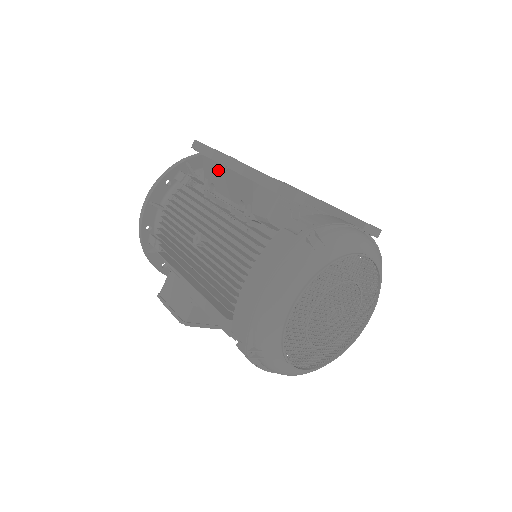
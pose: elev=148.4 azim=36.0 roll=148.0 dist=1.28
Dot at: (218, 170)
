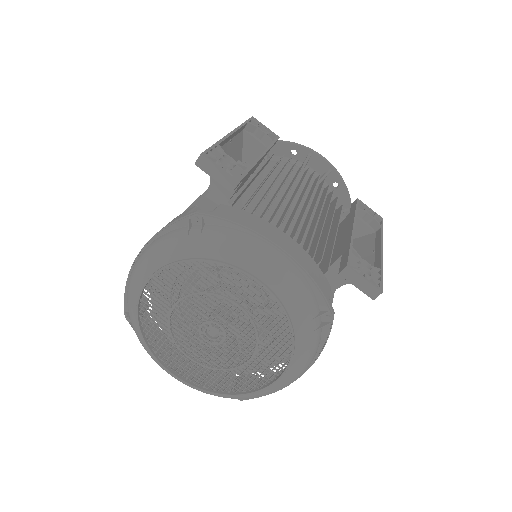
Dot at: occluded
